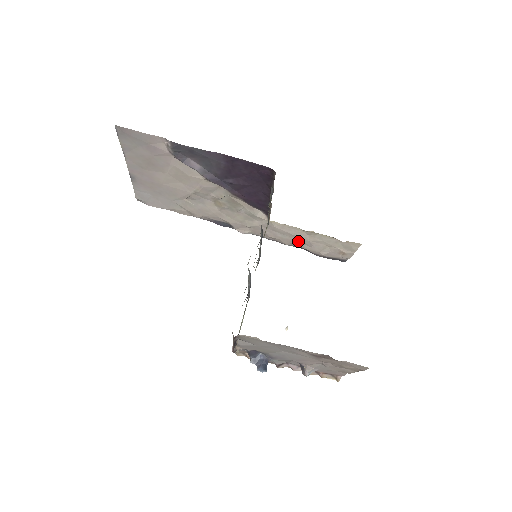
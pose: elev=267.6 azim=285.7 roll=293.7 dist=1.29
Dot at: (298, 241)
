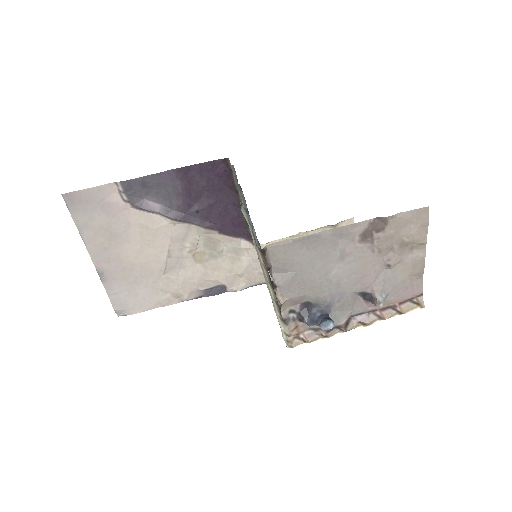
Dot at: occluded
